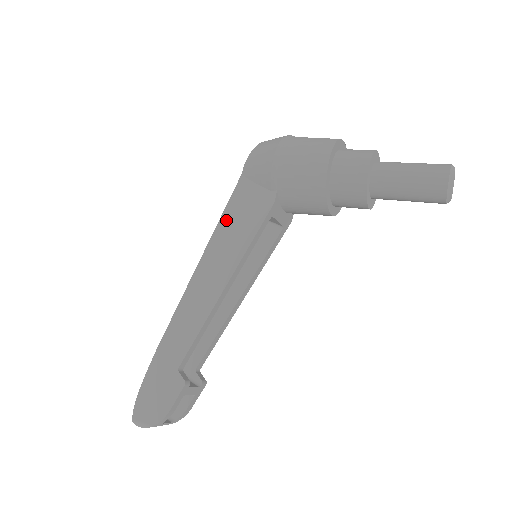
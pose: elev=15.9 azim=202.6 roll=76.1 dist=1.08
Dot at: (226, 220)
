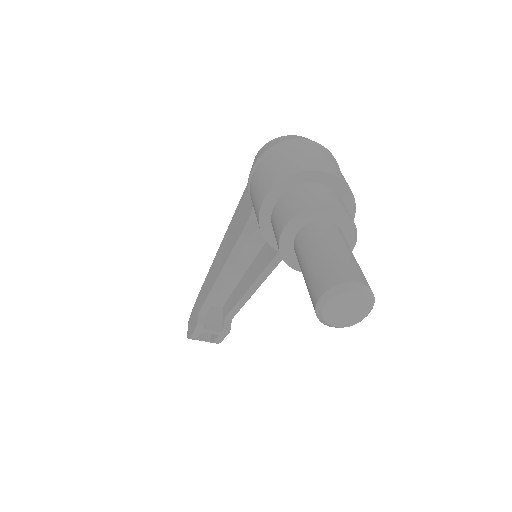
Dot at: (237, 212)
